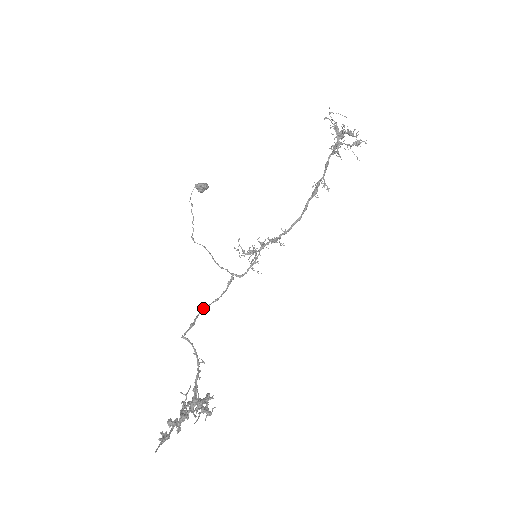
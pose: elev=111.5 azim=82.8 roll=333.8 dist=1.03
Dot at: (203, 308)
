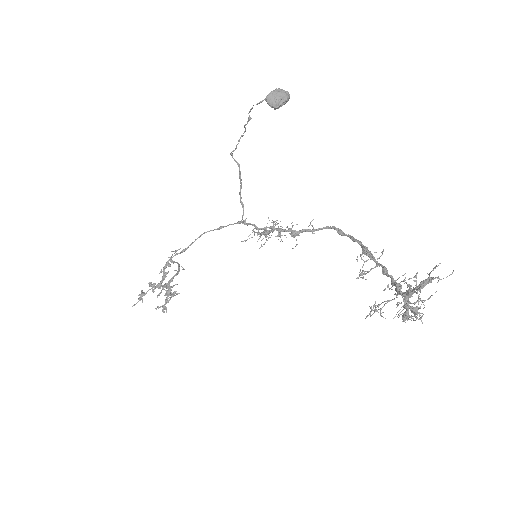
Dot at: occluded
